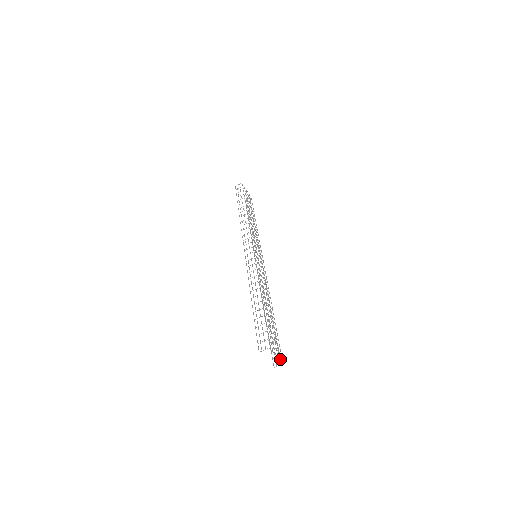
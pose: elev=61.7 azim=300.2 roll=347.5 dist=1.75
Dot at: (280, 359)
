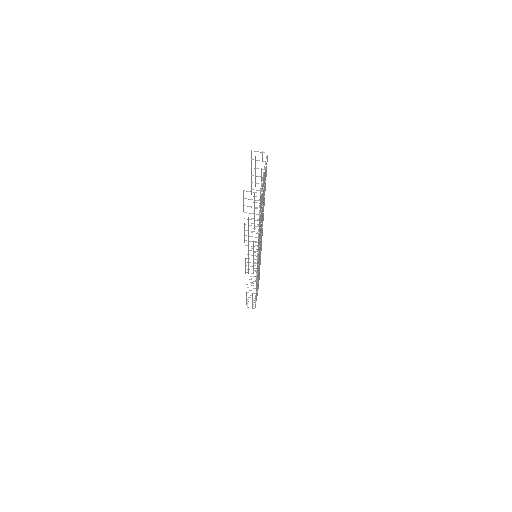
Dot at: occluded
